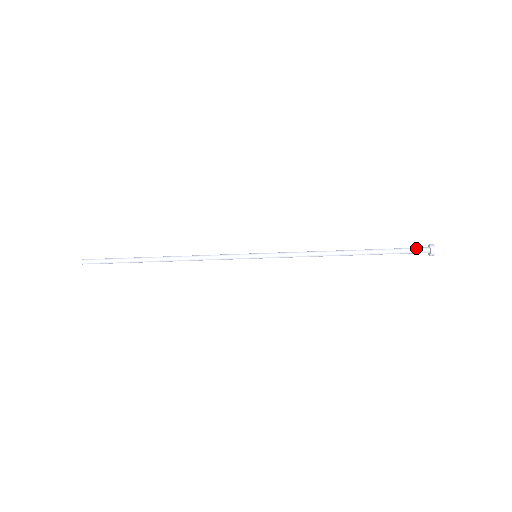
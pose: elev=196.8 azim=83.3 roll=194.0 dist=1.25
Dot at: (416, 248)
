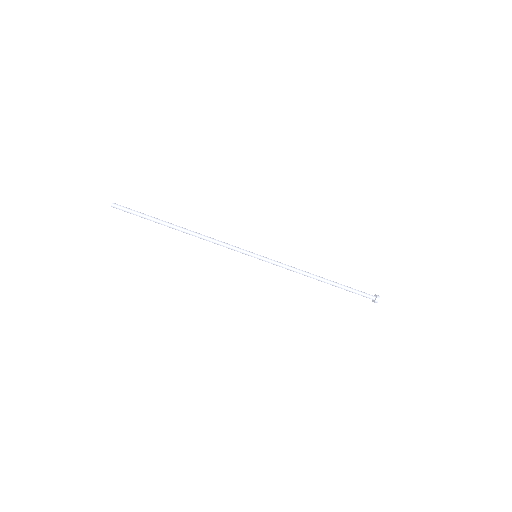
Dot at: (366, 293)
